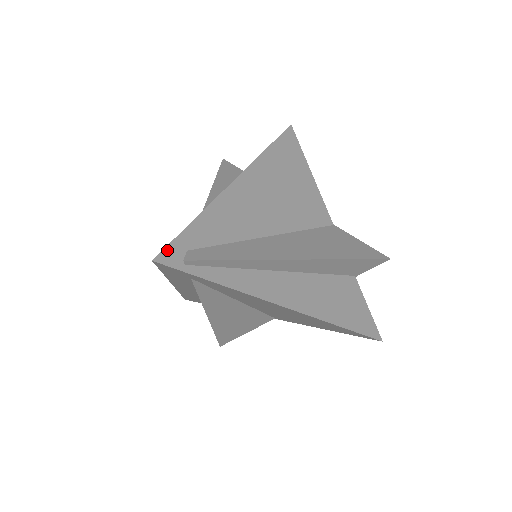
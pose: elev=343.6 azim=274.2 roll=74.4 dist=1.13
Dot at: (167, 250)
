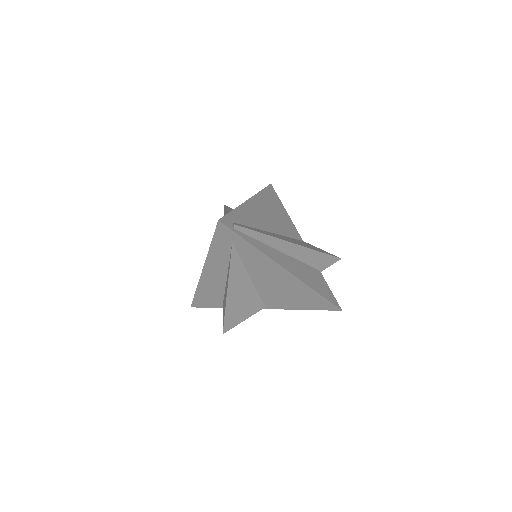
Dot at: (224, 218)
